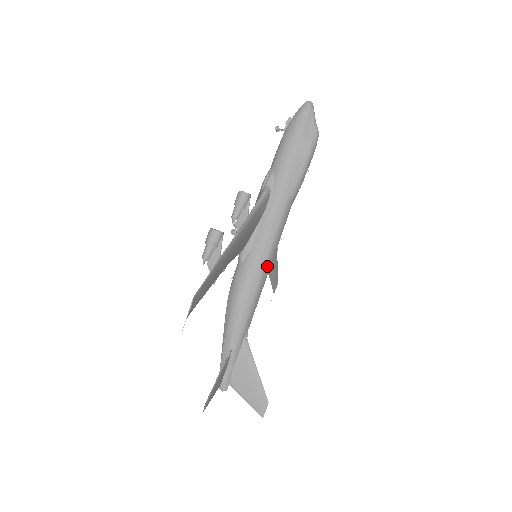
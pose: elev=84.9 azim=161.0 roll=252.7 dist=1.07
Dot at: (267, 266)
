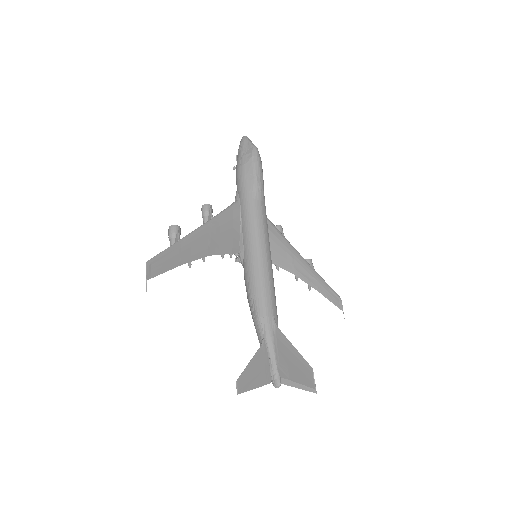
Dot at: (261, 254)
